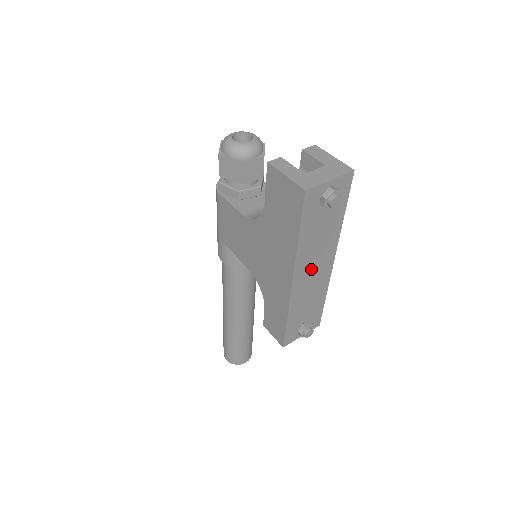
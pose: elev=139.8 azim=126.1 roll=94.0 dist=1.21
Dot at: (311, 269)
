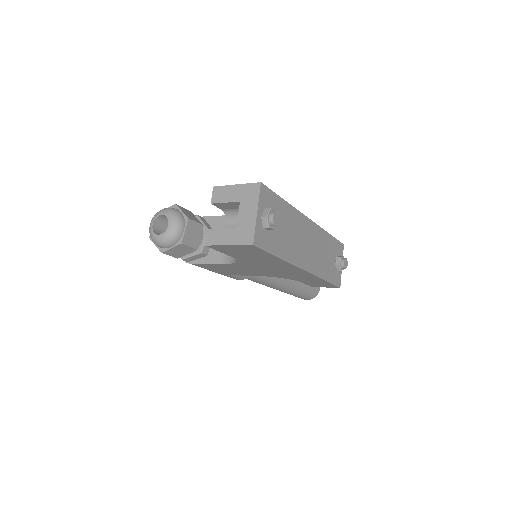
Dot at: (305, 248)
